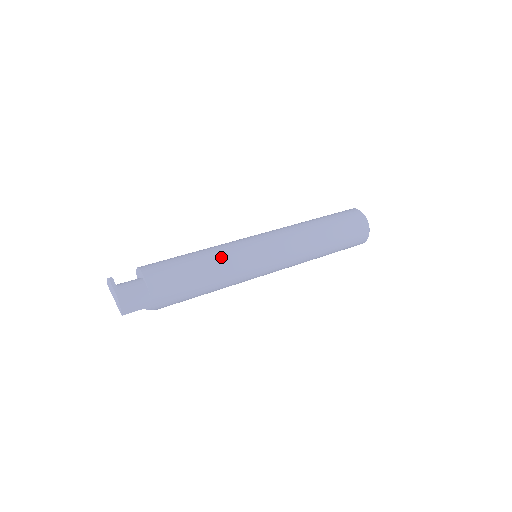
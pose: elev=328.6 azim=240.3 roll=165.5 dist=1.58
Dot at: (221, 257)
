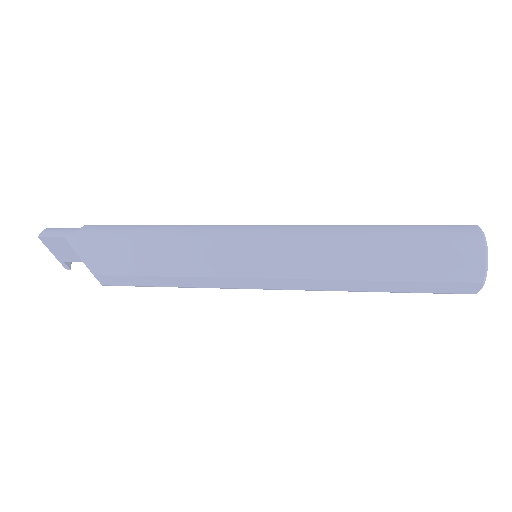
Dot at: occluded
